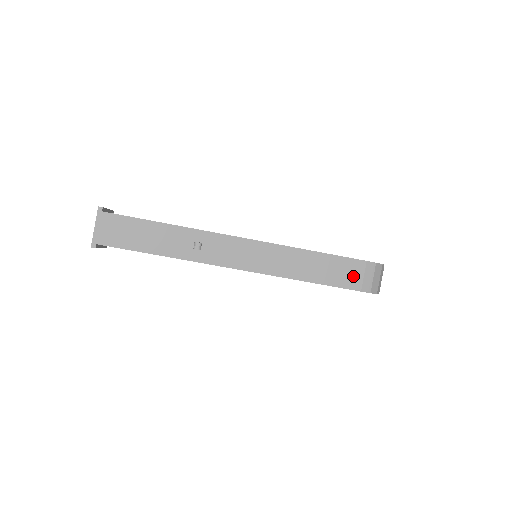
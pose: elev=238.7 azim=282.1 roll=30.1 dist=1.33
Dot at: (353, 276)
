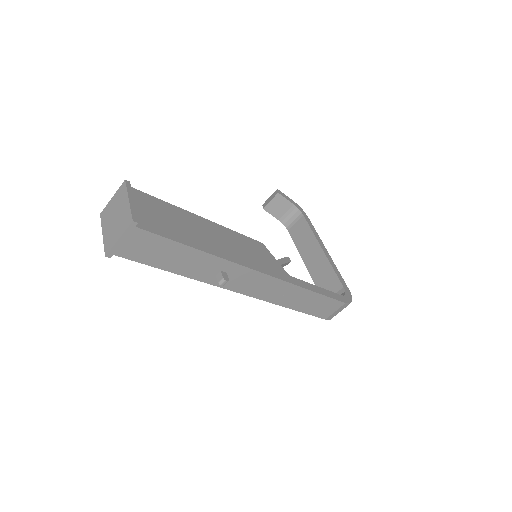
Dot at: (328, 310)
